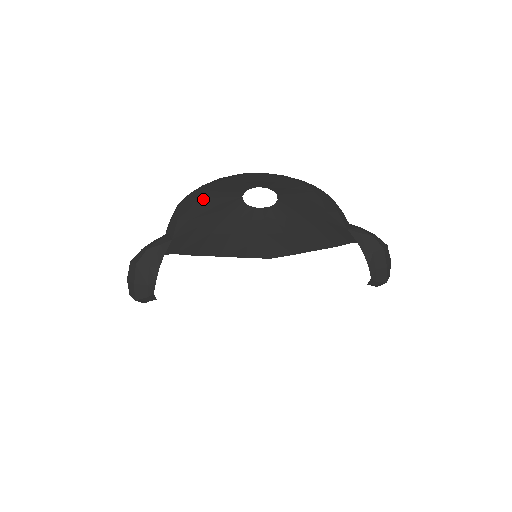
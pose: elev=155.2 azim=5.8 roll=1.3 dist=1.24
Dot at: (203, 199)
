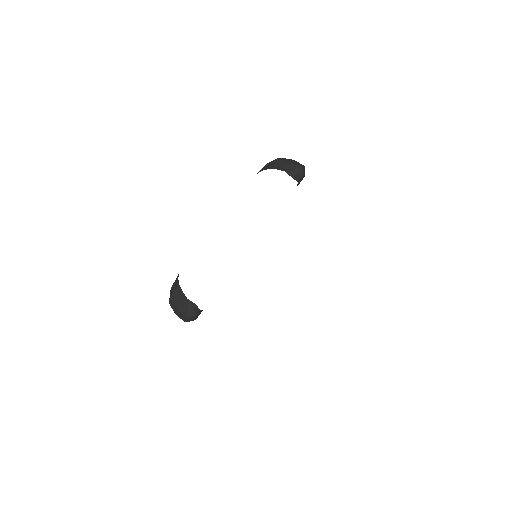
Dot at: occluded
